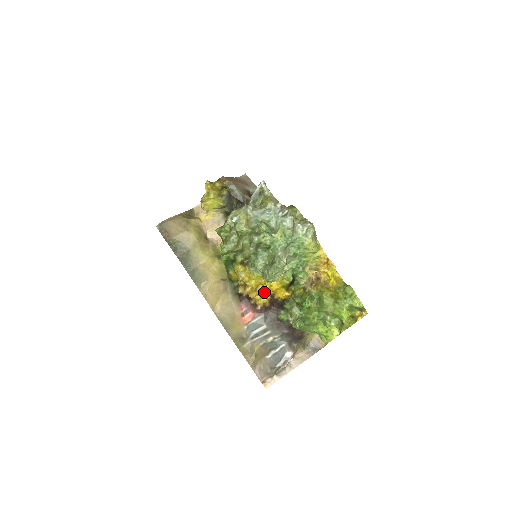
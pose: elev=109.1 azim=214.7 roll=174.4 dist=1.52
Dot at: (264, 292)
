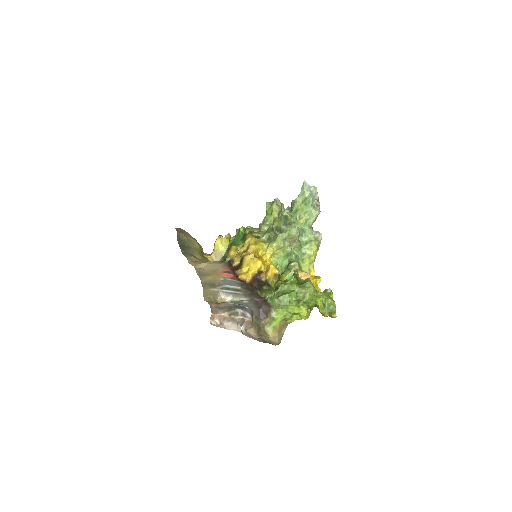
Dot at: (259, 259)
